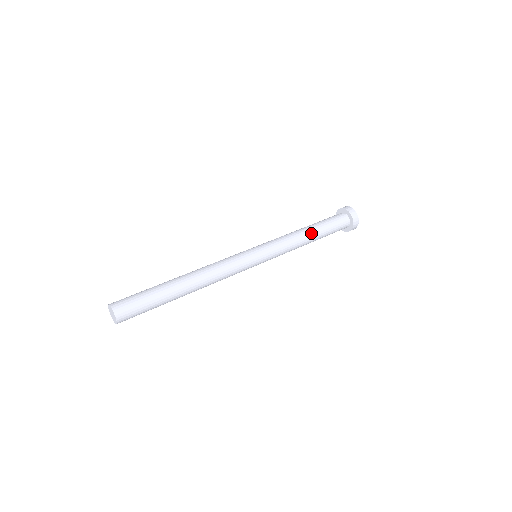
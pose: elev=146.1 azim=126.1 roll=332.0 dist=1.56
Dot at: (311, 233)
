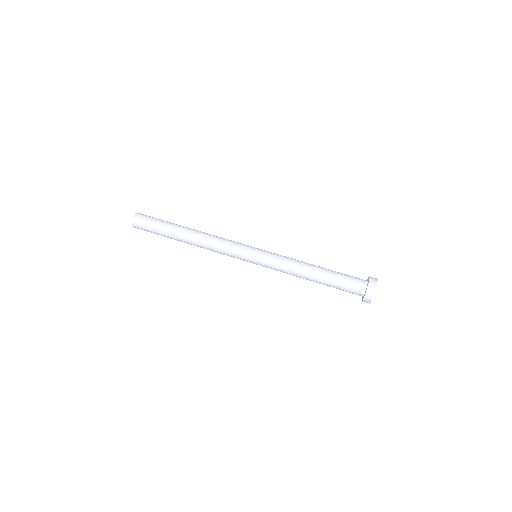
Dot at: (316, 269)
